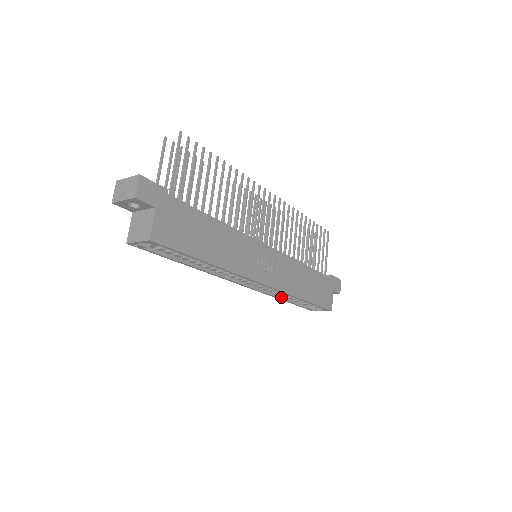
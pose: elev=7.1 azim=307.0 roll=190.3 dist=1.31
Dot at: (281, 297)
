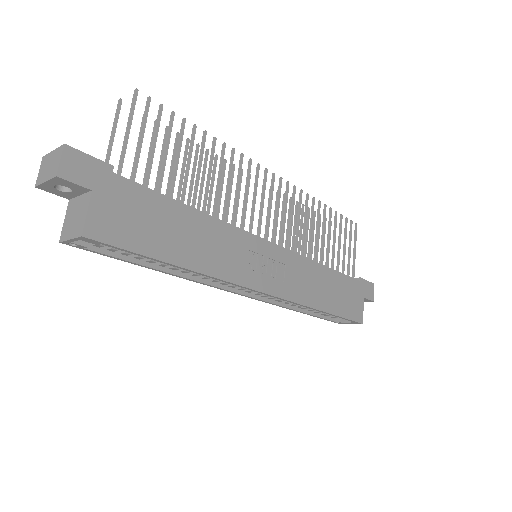
Dot at: (294, 308)
